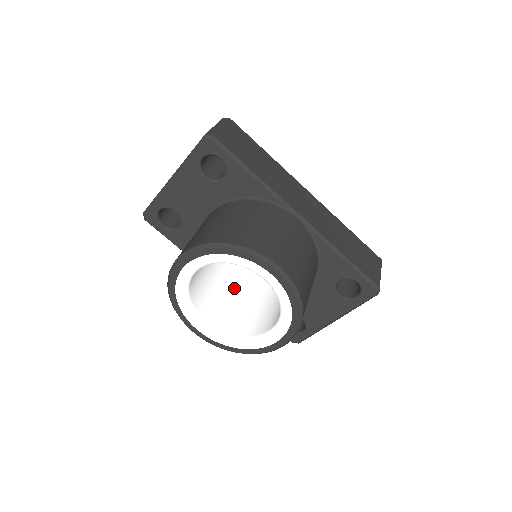
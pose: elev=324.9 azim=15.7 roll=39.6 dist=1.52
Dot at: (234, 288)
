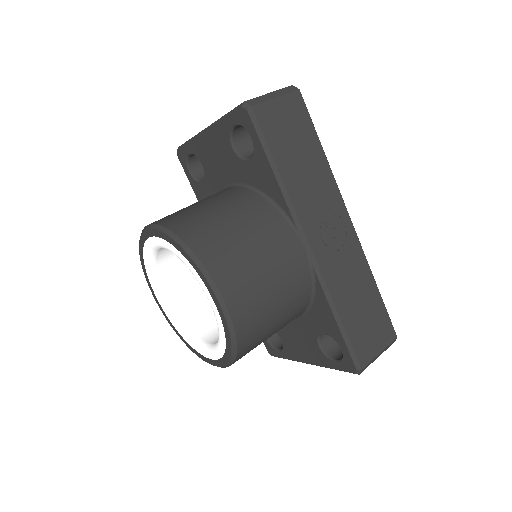
Dot at: occluded
